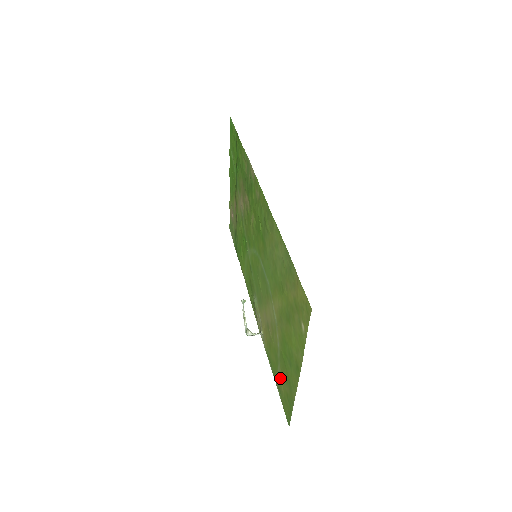
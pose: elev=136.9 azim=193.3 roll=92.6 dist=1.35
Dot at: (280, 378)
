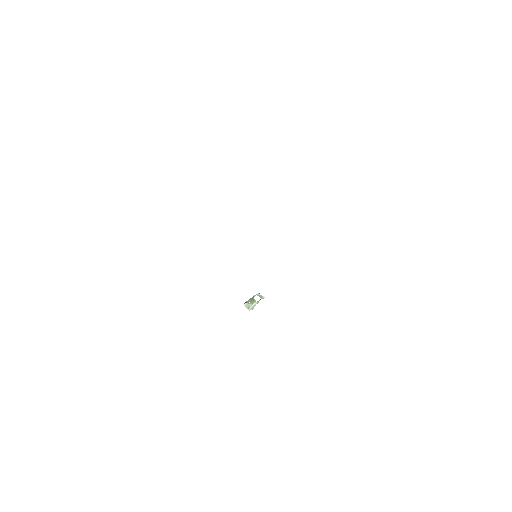
Dot at: occluded
